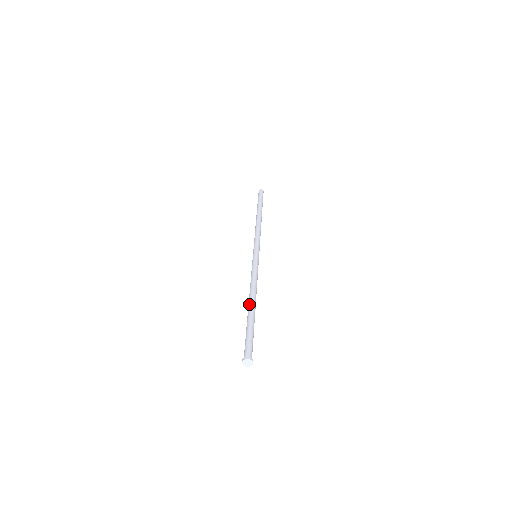
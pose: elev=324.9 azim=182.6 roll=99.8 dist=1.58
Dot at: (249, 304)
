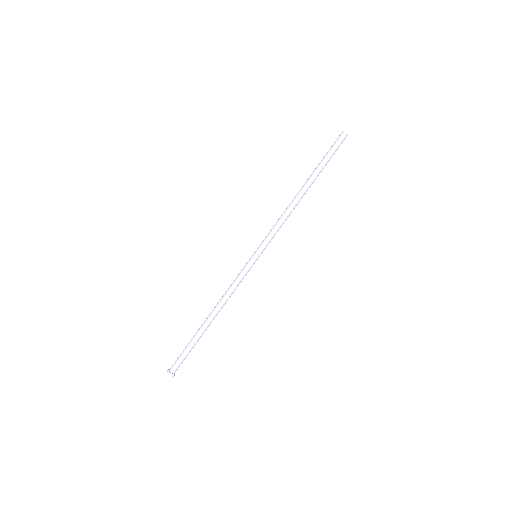
Dot at: (207, 320)
